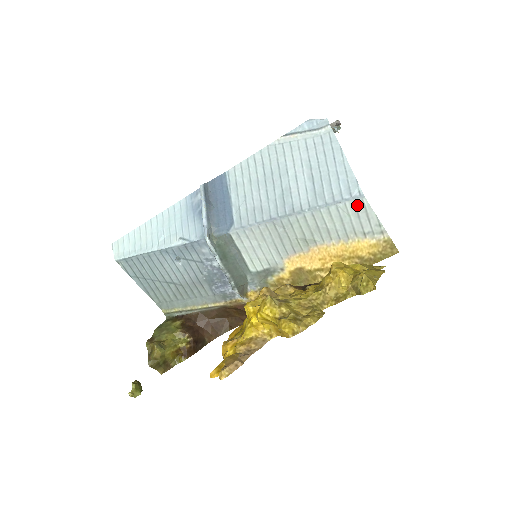
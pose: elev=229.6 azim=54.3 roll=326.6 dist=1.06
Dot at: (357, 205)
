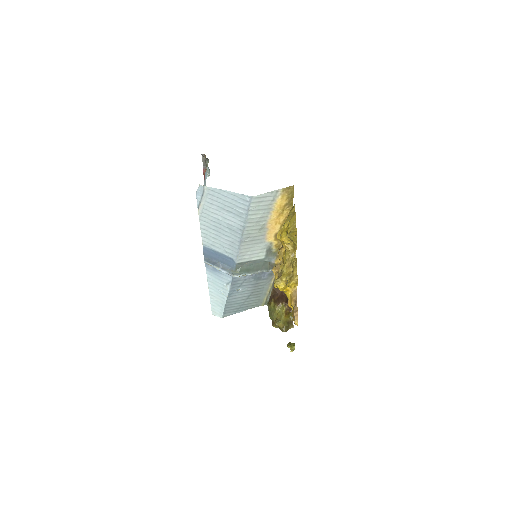
Dot at: (255, 201)
